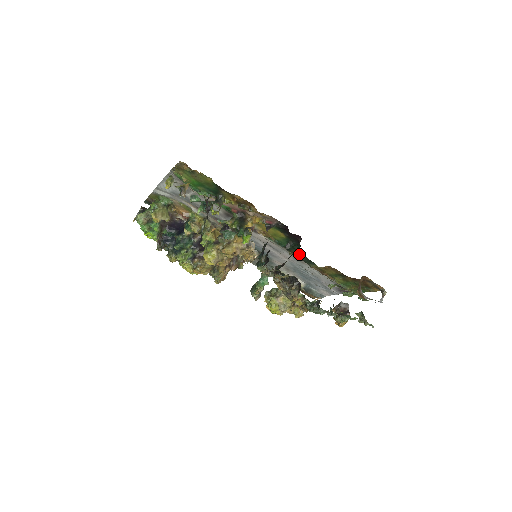
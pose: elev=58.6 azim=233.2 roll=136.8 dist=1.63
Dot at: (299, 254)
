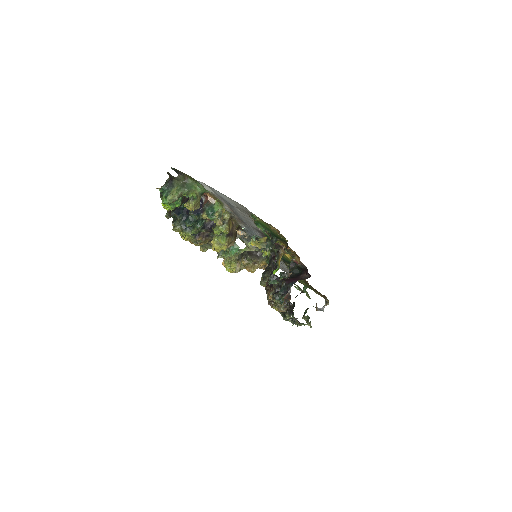
Dot at: occluded
